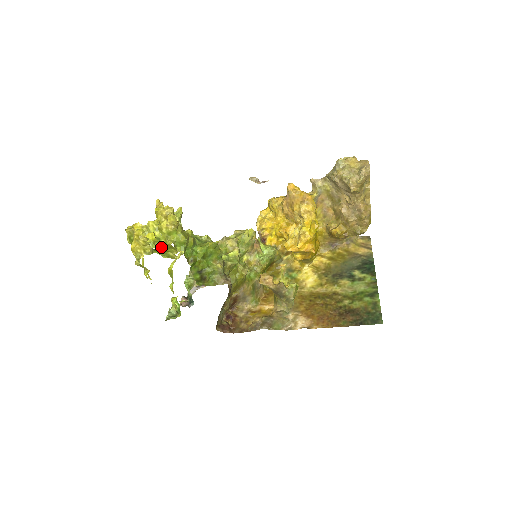
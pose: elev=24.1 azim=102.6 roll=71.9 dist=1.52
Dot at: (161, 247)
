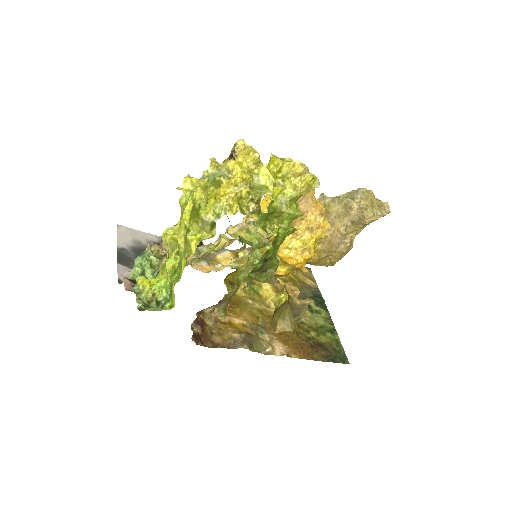
Dot at: (271, 211)
